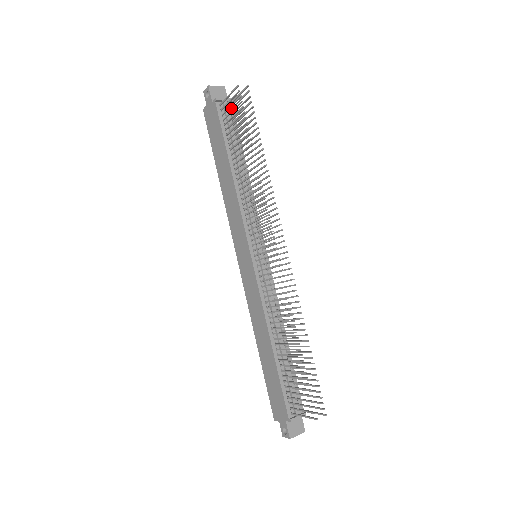
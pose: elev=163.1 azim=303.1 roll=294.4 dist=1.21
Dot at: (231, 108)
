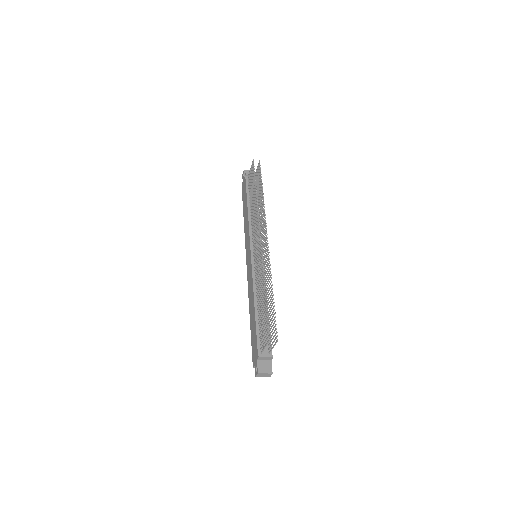
Dot at: occluded
